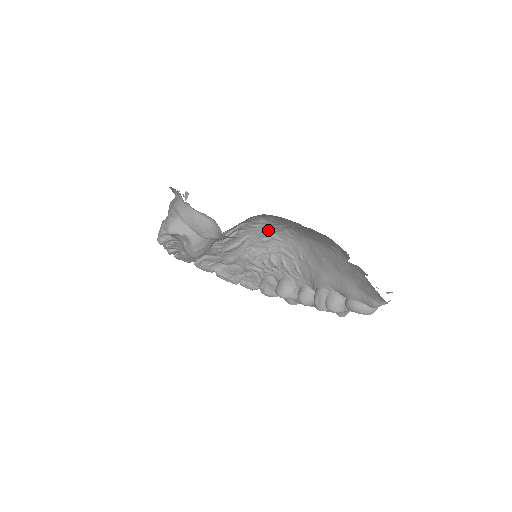
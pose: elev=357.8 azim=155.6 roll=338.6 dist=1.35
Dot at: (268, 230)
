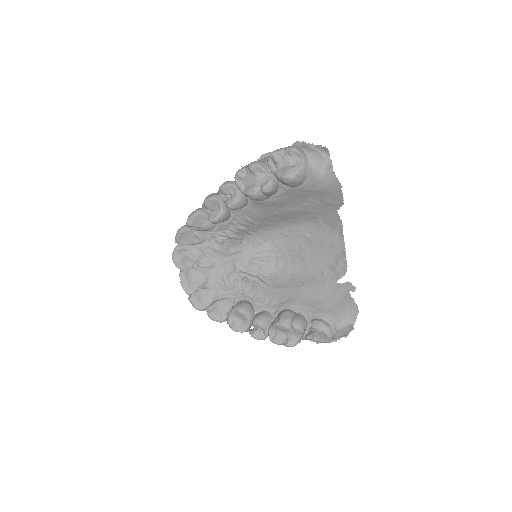
Dot at: (260, 255)
